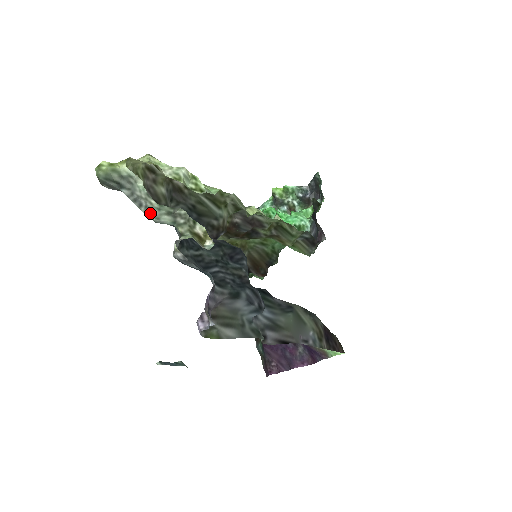
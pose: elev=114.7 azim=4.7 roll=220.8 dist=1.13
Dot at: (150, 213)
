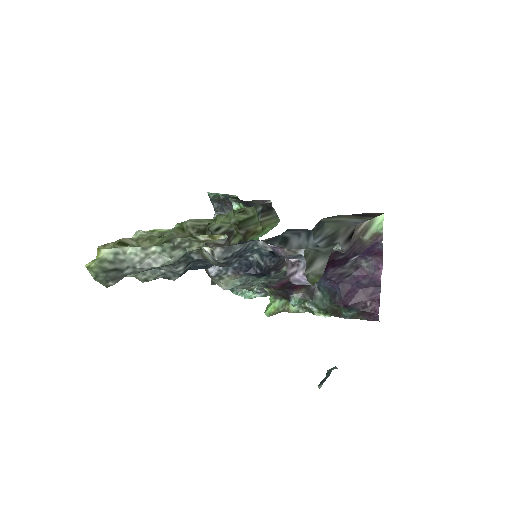
Dot at: (162, 260)
